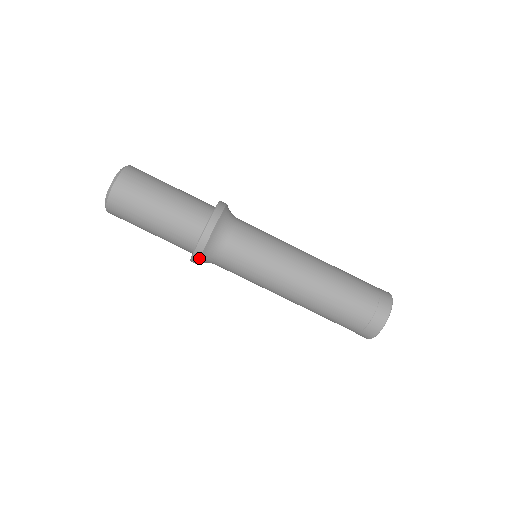
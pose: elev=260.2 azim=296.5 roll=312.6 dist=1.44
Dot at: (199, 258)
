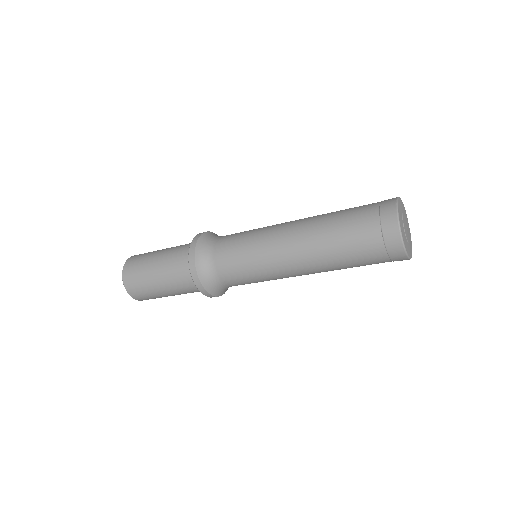
Dot at: (207, 292)
